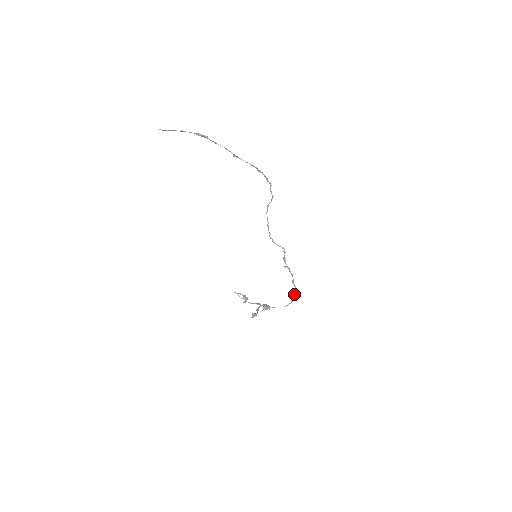
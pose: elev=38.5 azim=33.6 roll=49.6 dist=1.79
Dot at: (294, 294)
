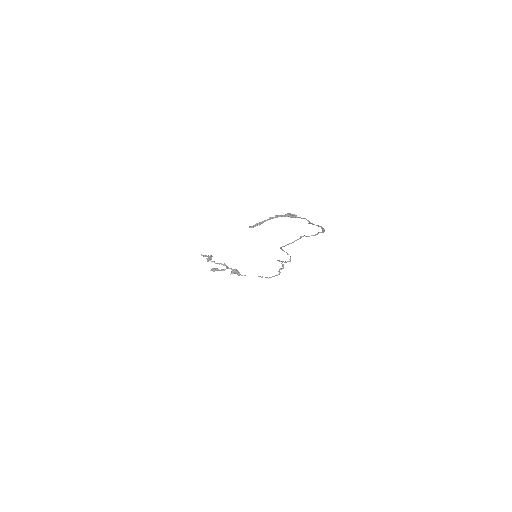
Dot at: occluded
